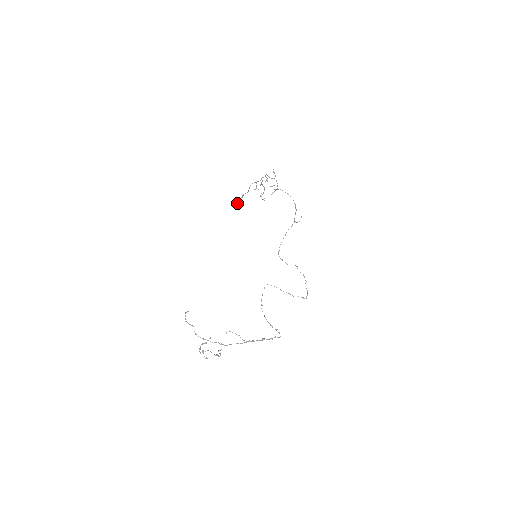
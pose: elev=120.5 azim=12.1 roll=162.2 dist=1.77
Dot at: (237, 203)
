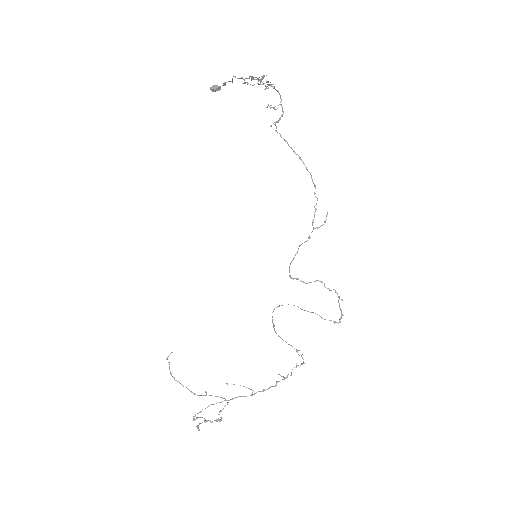
Dot at: (219, 89)
